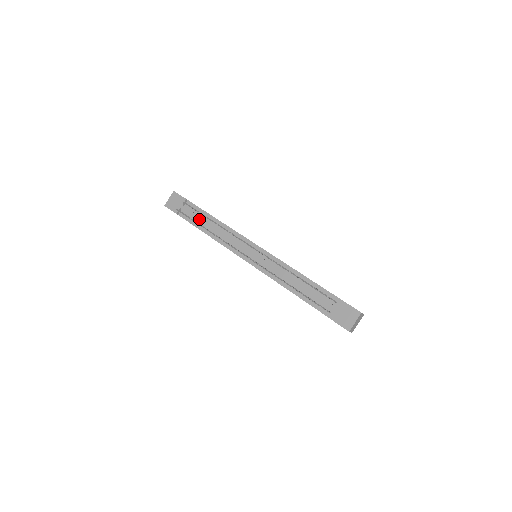
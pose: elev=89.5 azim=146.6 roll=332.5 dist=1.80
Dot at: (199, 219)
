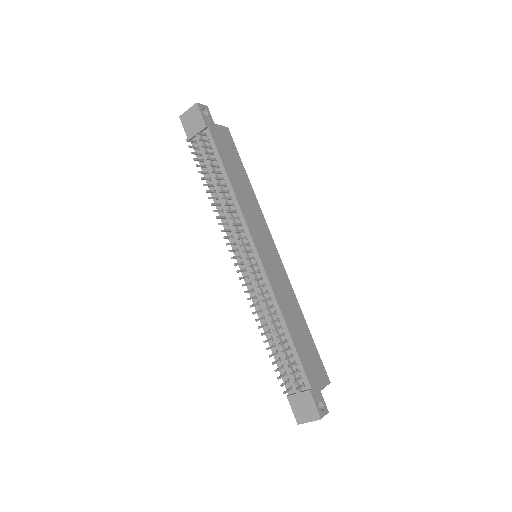
Dot at: (209, 168)
